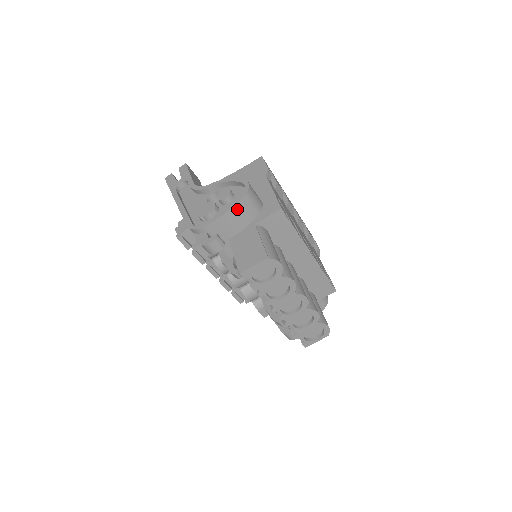
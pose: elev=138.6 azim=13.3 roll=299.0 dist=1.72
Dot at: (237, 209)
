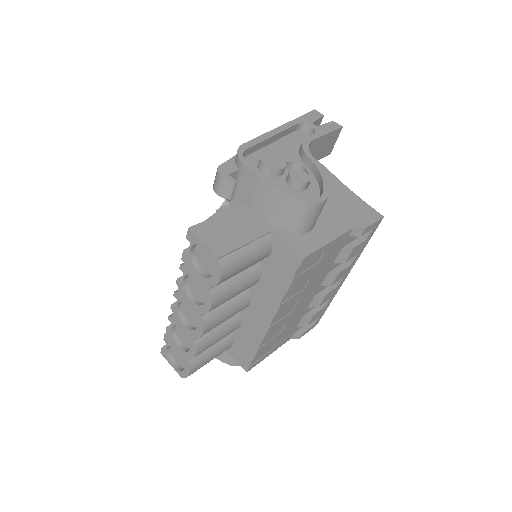
Dot at: (280, 197)
